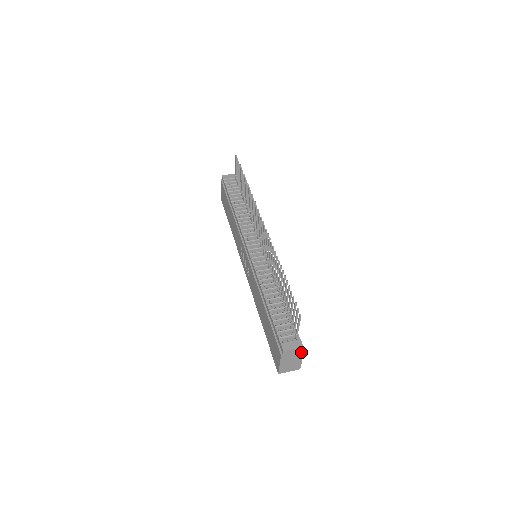
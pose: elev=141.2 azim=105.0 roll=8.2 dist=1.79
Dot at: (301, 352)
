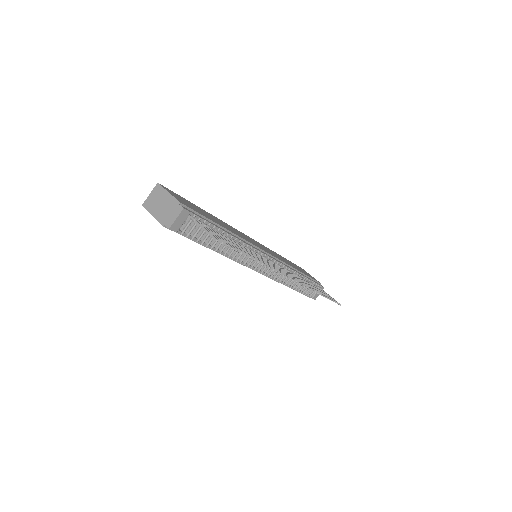
Dot at: occluded
